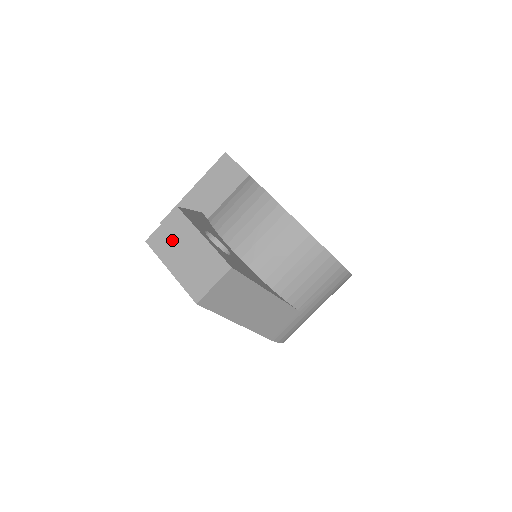
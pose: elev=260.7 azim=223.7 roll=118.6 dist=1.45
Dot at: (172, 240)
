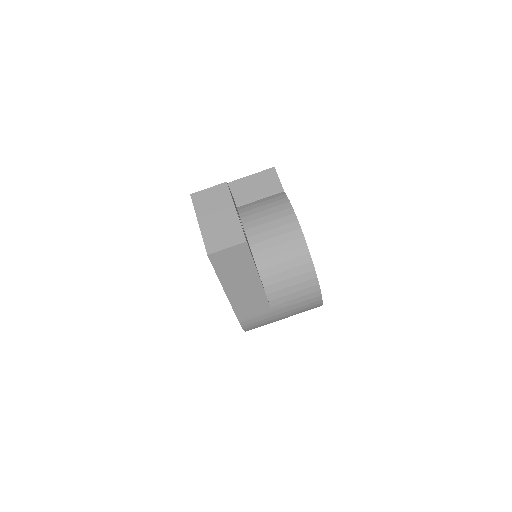
Dot at: (211, 203)
